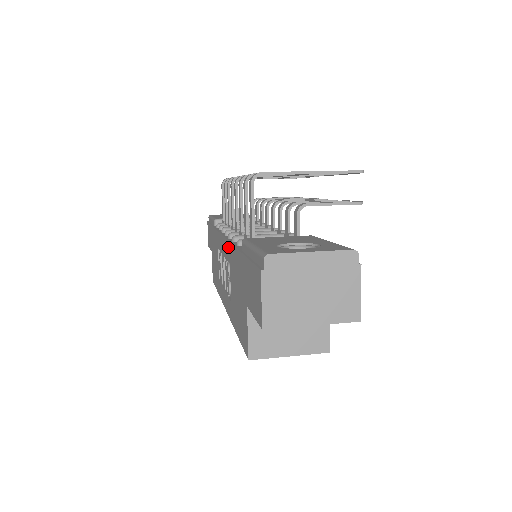
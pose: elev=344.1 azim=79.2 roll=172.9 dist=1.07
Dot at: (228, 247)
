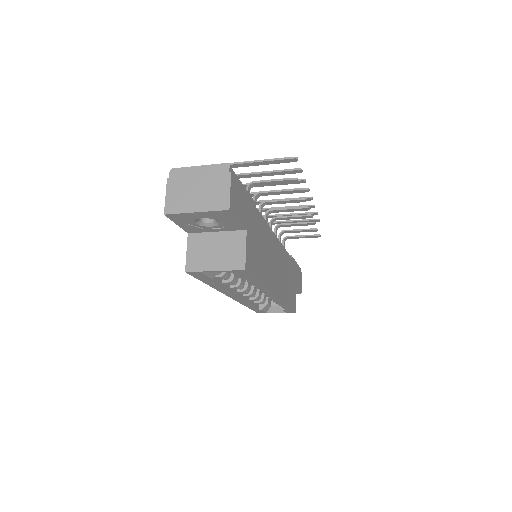
Dot at: occluded
